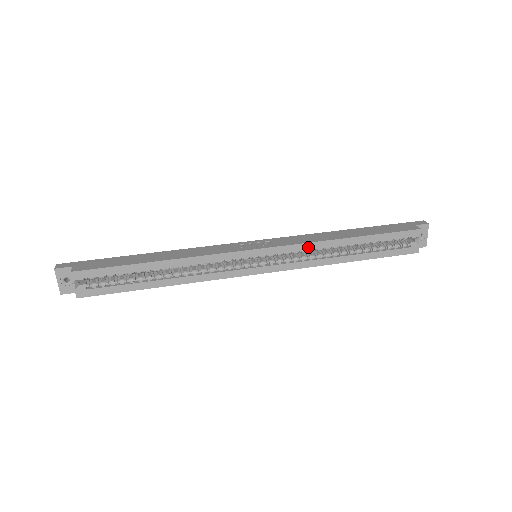
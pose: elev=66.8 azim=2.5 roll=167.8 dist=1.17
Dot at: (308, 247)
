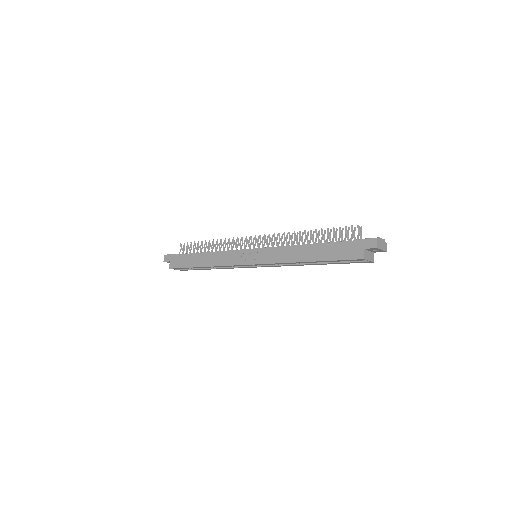
Dot at: occluded
